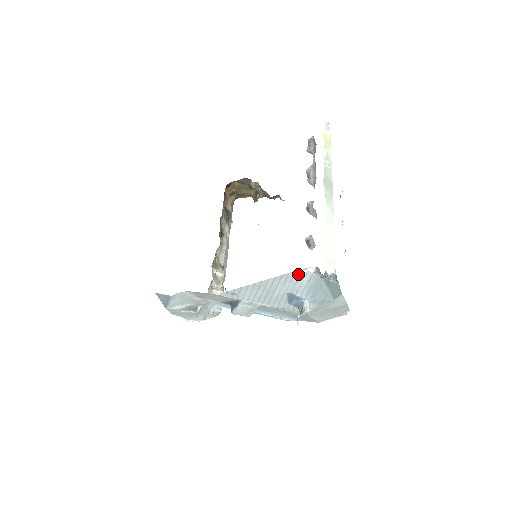
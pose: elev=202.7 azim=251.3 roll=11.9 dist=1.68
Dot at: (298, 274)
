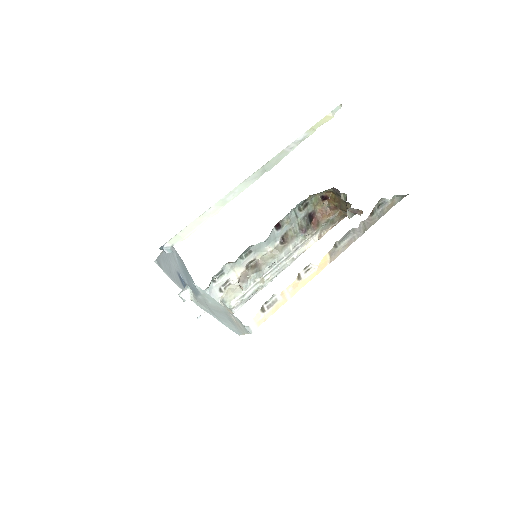
Dot at: occluded
